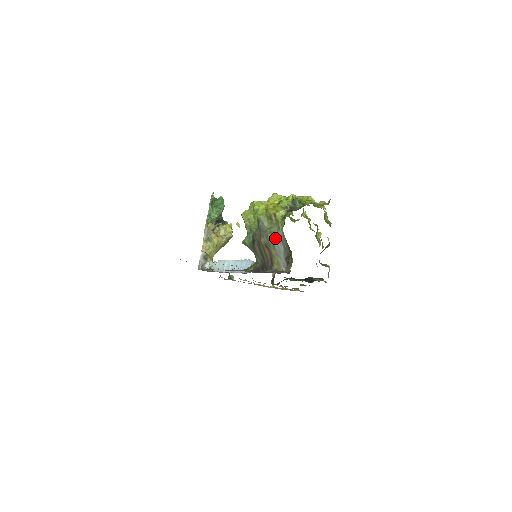
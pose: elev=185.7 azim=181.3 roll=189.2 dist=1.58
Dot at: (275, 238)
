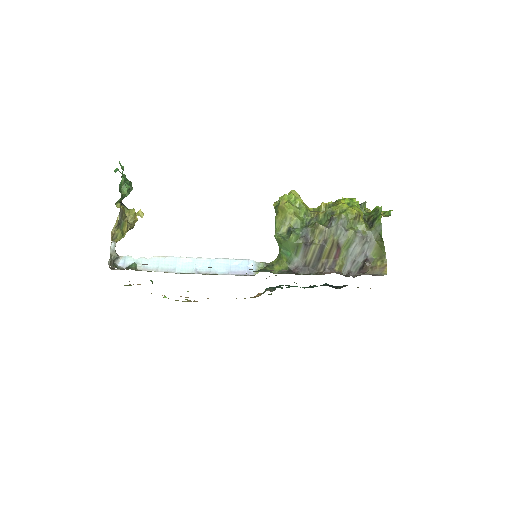
Dot at: (358, 239)
